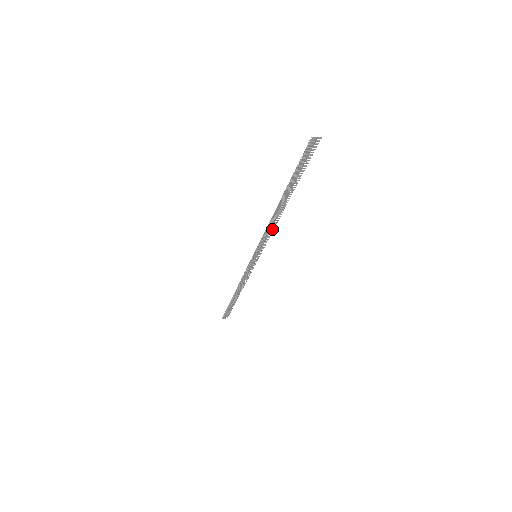
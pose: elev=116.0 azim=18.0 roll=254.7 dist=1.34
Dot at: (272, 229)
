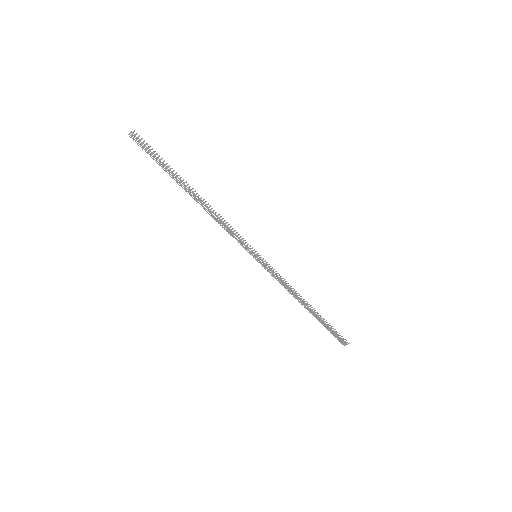
Dot at: (226, 223)
